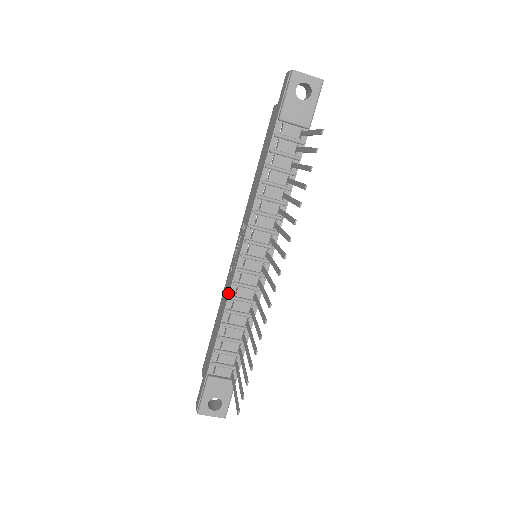
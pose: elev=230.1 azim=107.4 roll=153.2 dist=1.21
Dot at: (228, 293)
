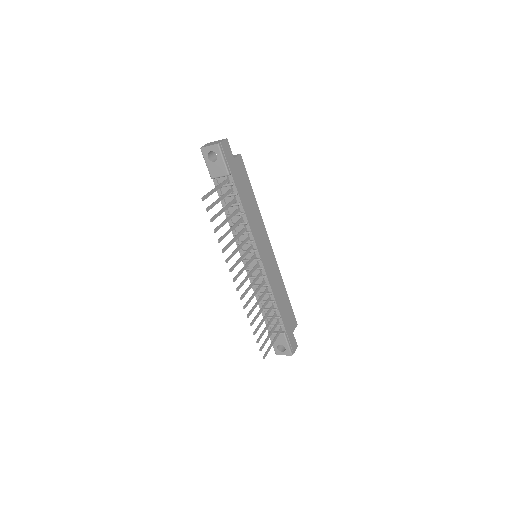
Dot at: occluded
